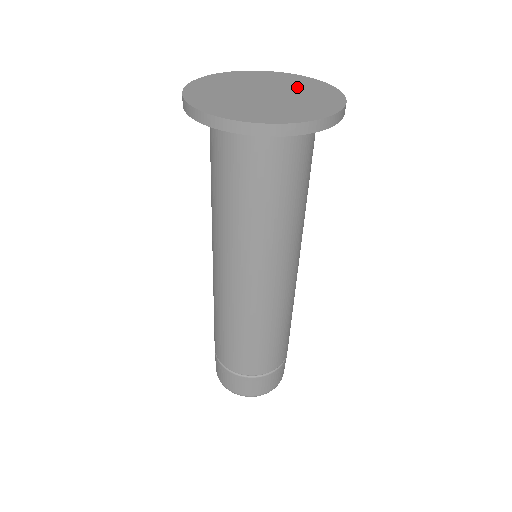
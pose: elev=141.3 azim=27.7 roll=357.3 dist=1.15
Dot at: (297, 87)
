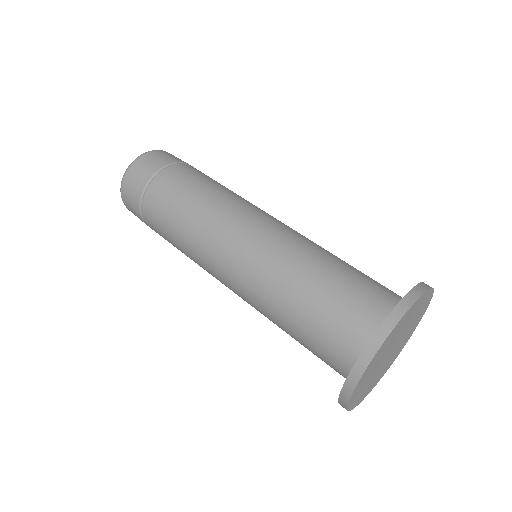
Dot at: (400, 346)
